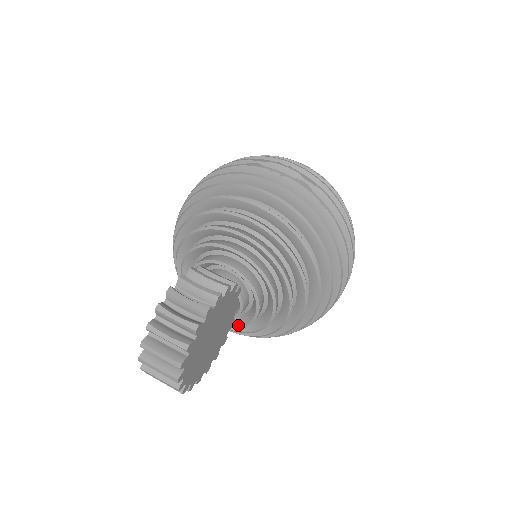
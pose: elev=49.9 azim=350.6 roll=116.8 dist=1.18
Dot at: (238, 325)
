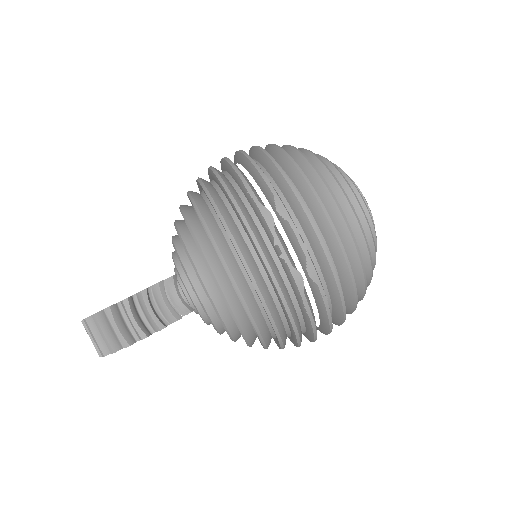
Dot at: occluded
